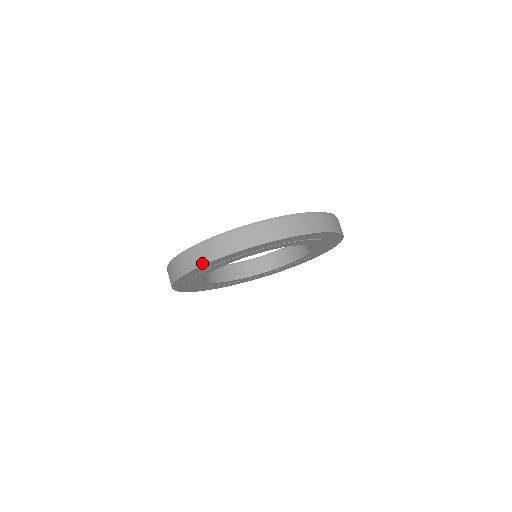
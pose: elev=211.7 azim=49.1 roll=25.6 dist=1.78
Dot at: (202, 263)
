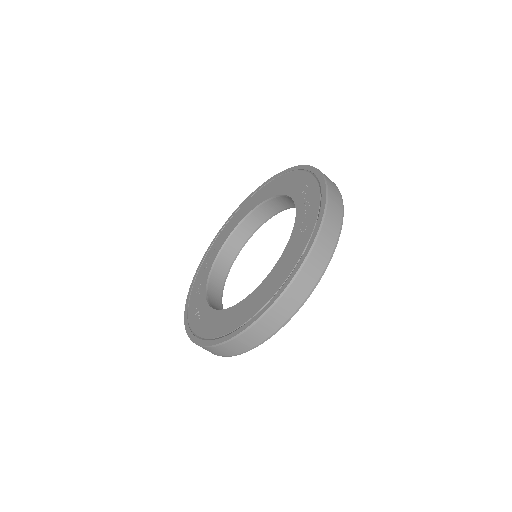
Dot at: (261, 343)
